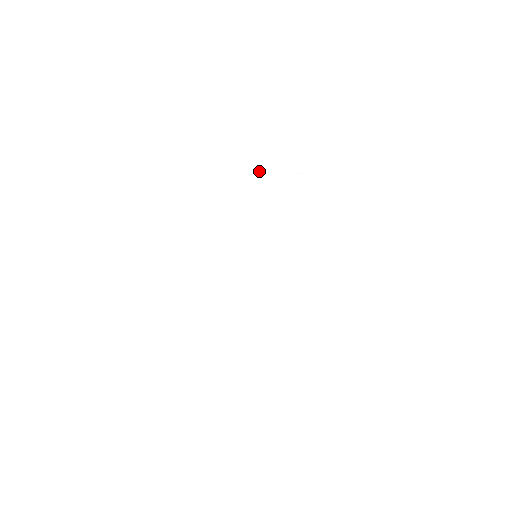
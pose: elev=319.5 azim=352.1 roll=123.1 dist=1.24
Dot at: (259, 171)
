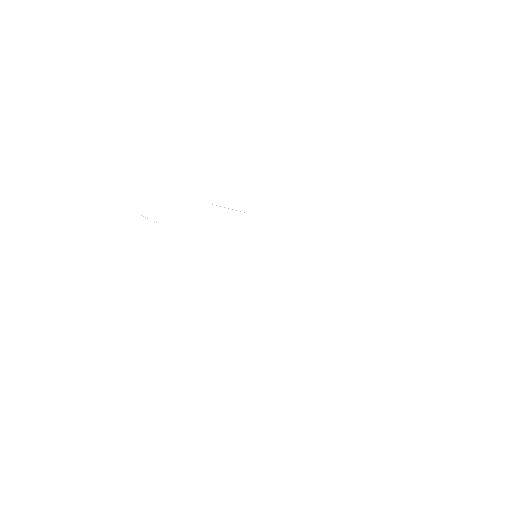
Dot at: occluded
